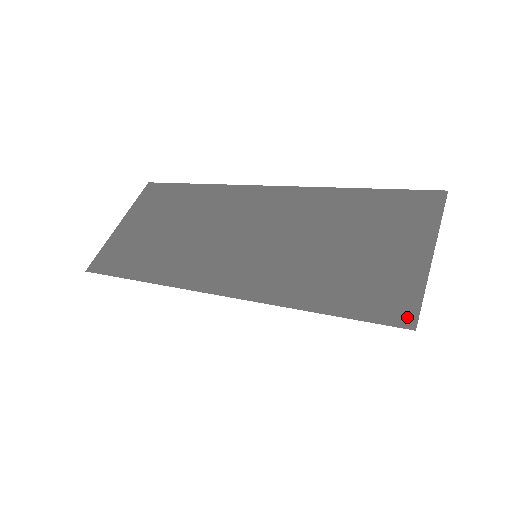
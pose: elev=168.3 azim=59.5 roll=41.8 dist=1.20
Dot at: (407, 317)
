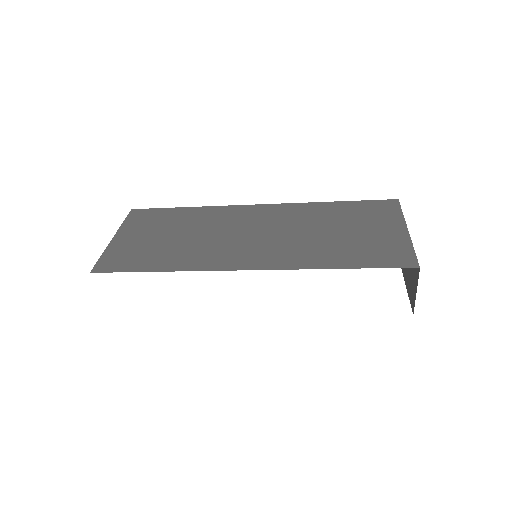
Dot at: (410, 262)
